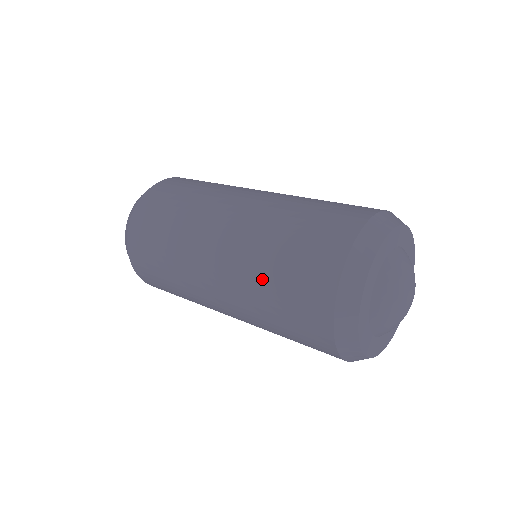
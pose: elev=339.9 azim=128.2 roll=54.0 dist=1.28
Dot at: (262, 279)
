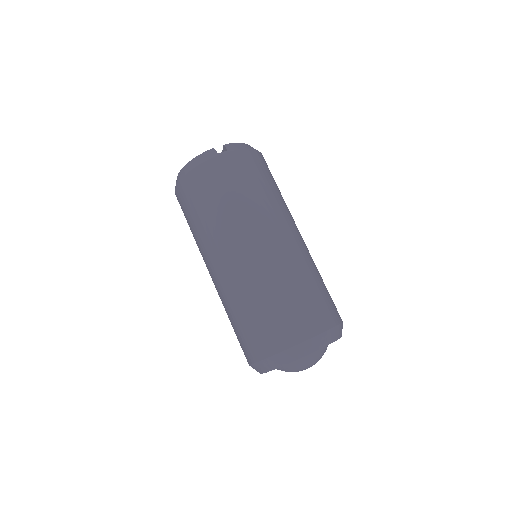
Dot at: occluded
